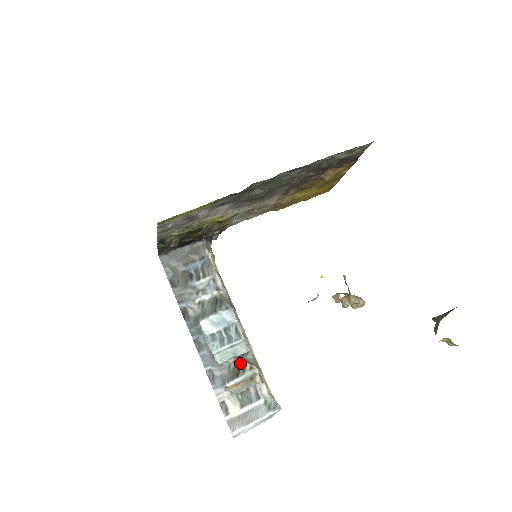
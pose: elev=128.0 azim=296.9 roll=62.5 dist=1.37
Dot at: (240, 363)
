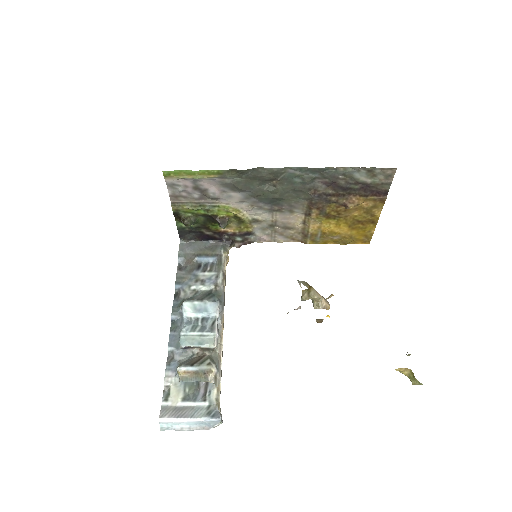
Dot at: (202, 356)
